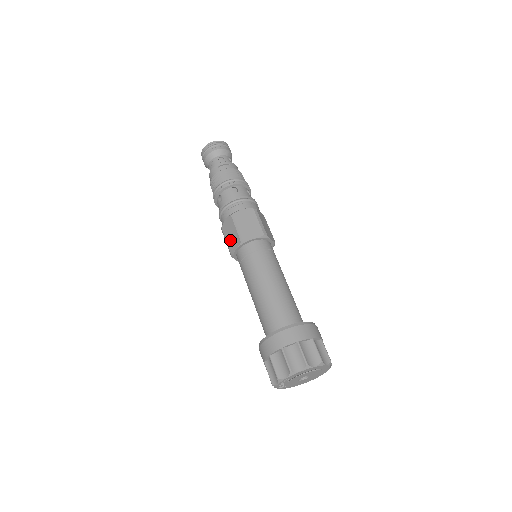
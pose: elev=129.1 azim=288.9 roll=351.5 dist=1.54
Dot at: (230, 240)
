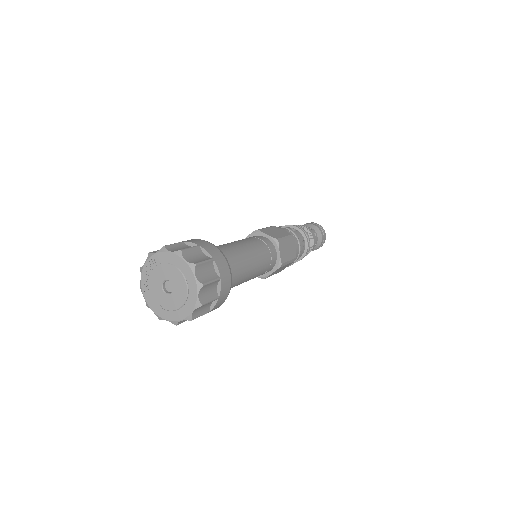
Dot at: occluded
